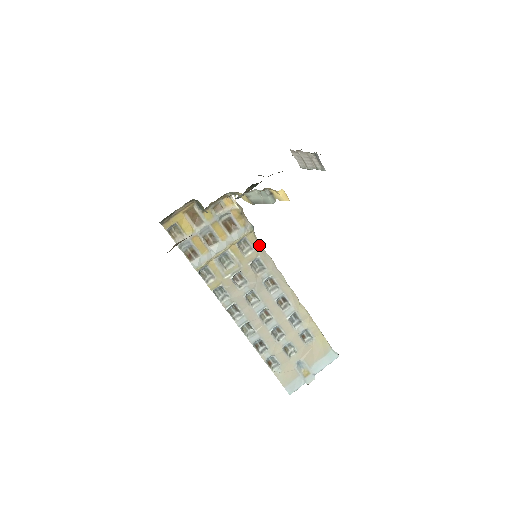
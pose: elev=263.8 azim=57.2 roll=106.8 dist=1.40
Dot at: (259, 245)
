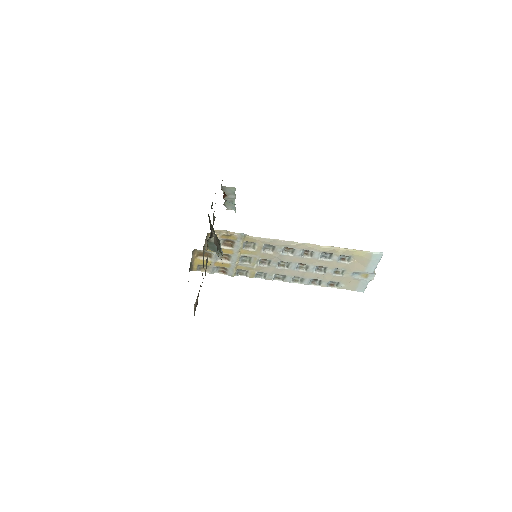
Dot at: (258, 239)
